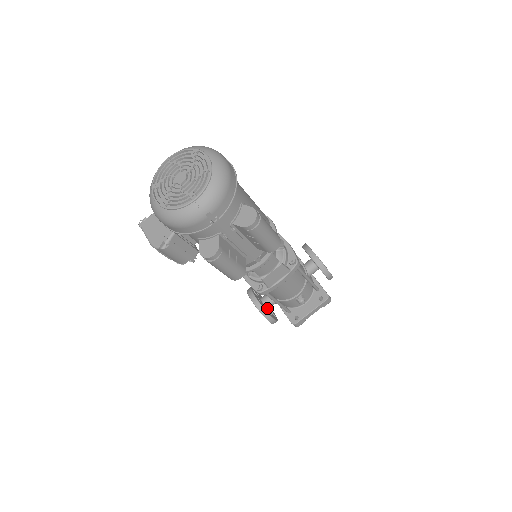
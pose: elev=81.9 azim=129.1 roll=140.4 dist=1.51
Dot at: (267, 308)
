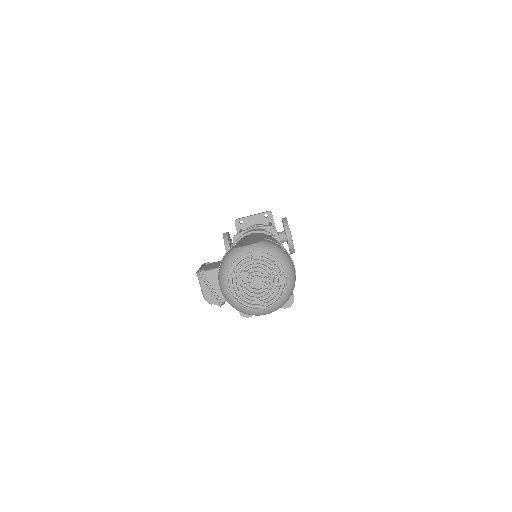
Dot at: occluded
